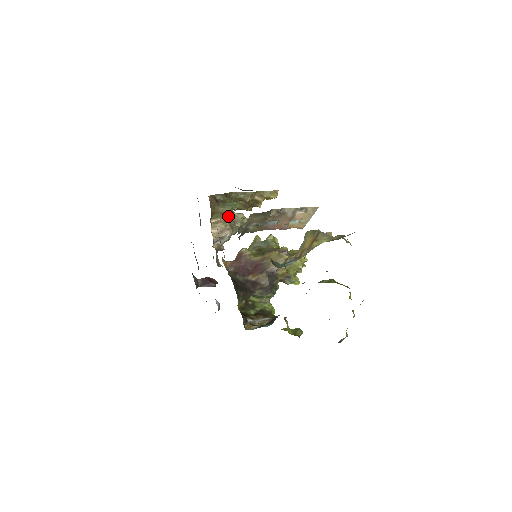
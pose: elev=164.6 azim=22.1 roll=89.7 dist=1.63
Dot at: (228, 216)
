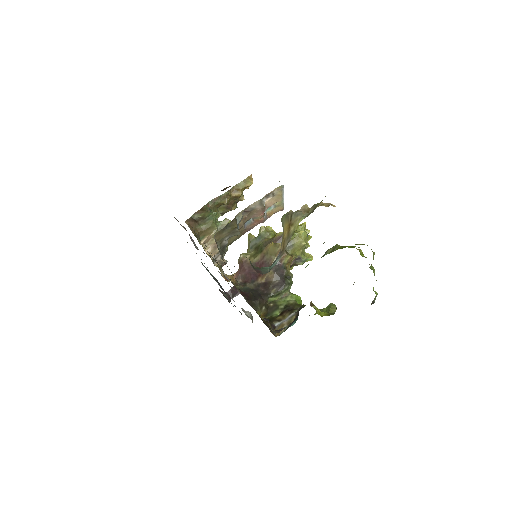
Dot at: (214, 229)
